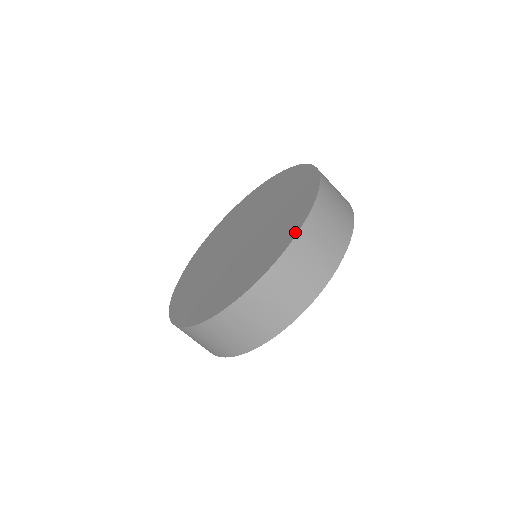
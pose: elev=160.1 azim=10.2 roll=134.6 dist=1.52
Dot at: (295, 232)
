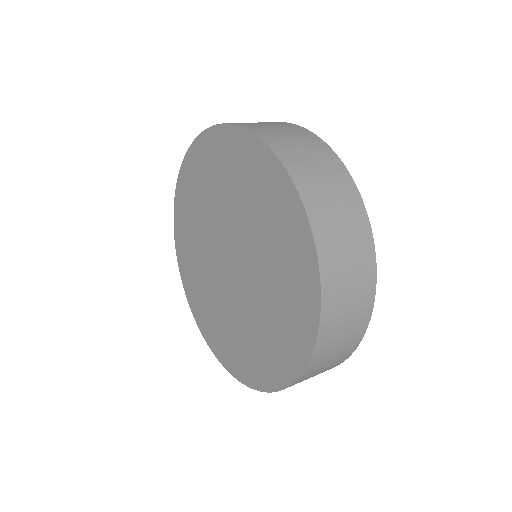
Dot at: (316, 308)
